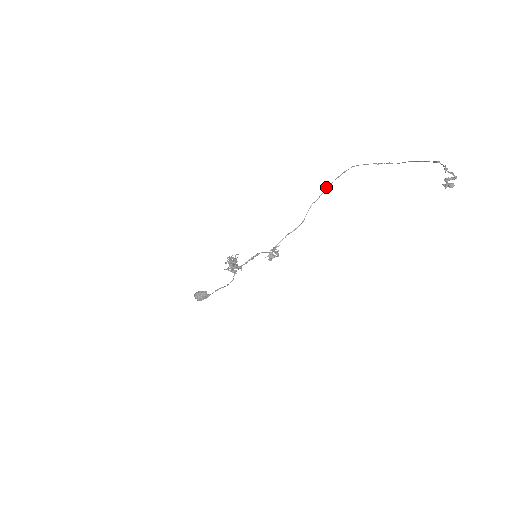
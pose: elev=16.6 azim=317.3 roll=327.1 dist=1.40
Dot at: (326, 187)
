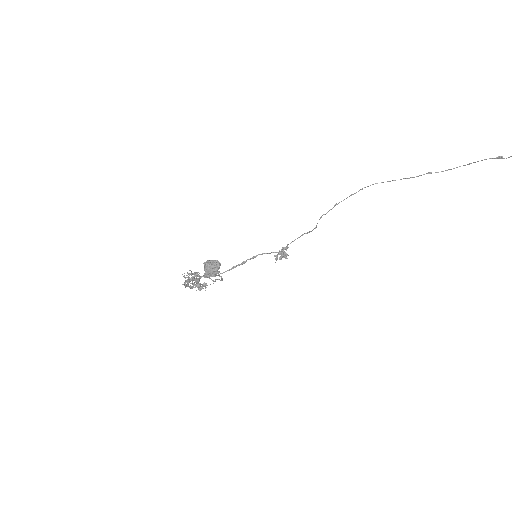
Dot at: (336, 203)
